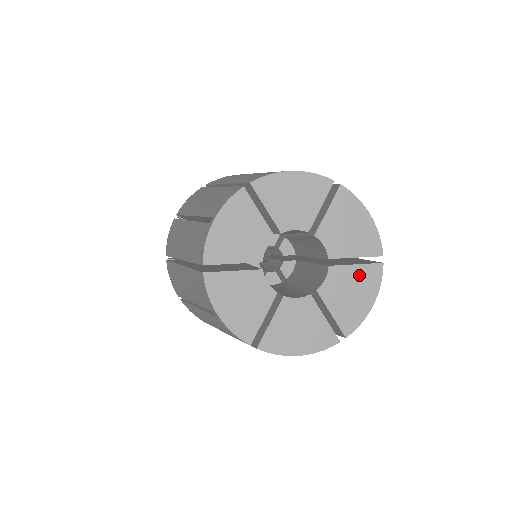
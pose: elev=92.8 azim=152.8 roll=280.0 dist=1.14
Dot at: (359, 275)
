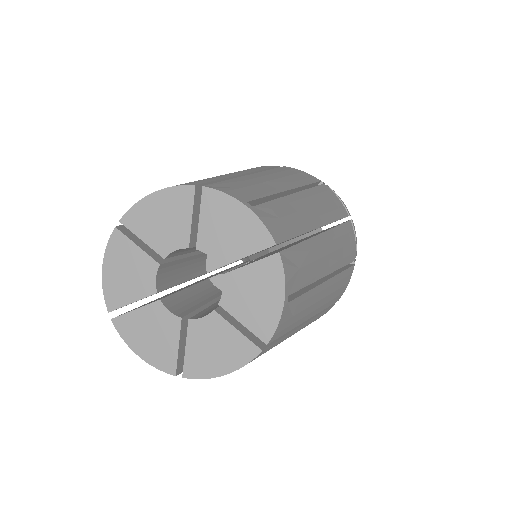
Dot at: (233, 340)
